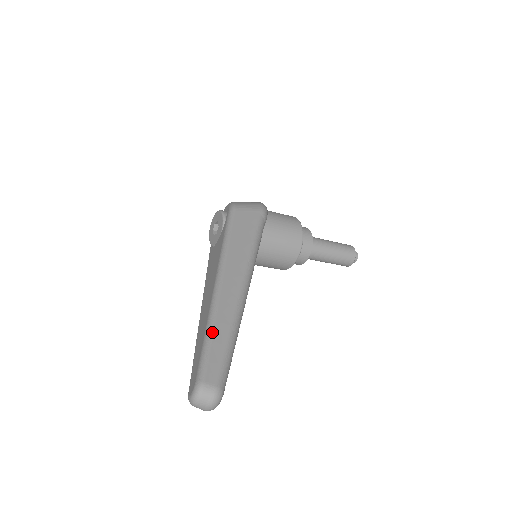
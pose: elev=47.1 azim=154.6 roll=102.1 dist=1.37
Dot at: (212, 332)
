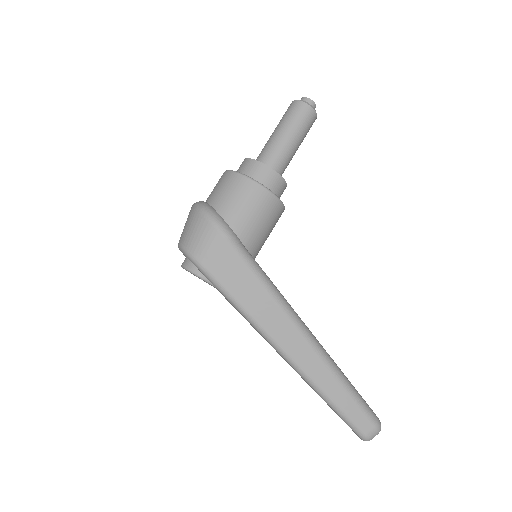
Dot at: (331, 400)
